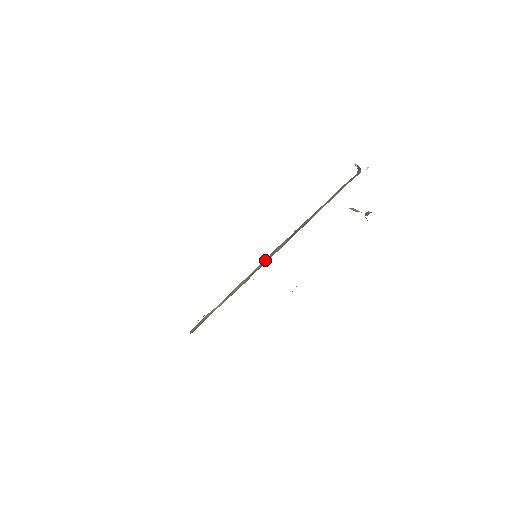
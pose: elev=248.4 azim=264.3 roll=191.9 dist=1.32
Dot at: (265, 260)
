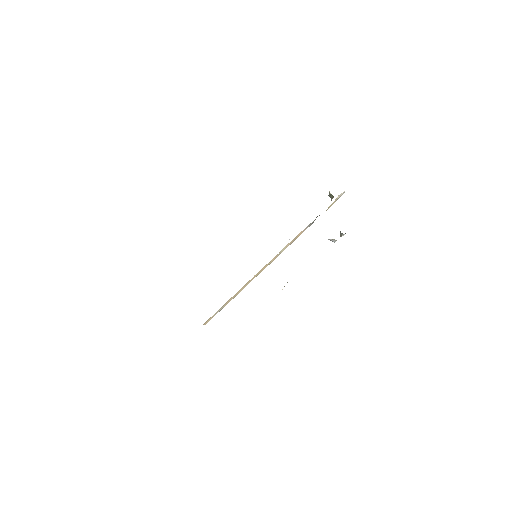
Dot at: occluded
